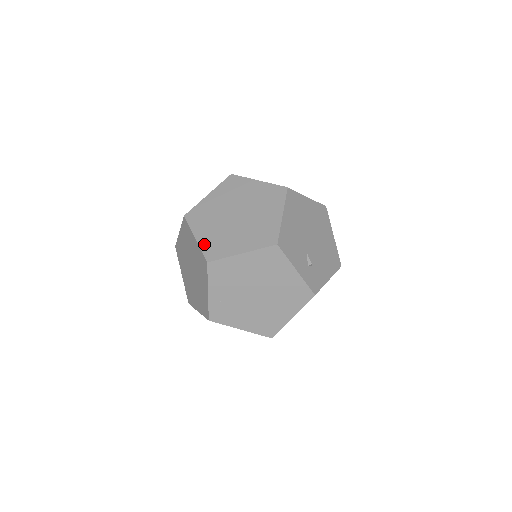
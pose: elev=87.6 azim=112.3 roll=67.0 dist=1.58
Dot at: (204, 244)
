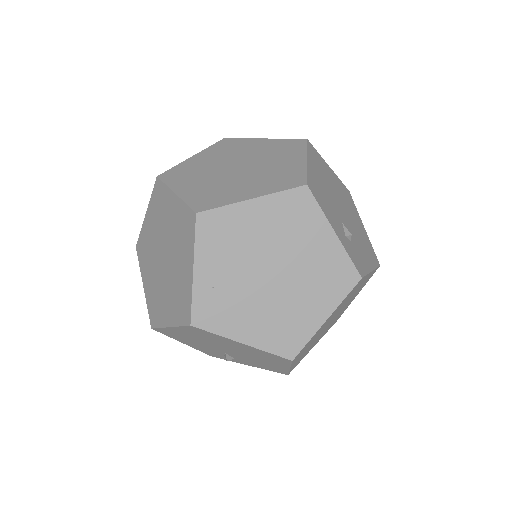
Dot at: (190, 196)
